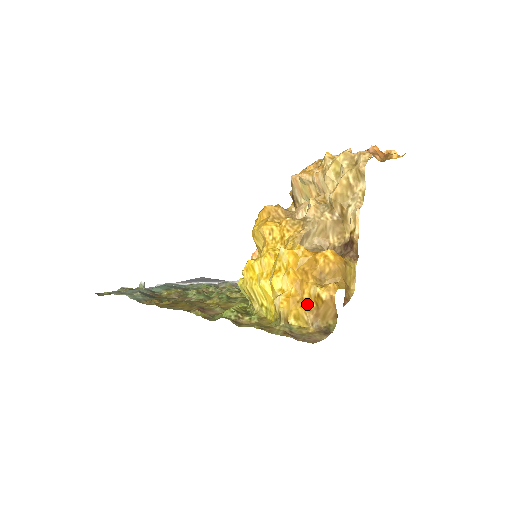
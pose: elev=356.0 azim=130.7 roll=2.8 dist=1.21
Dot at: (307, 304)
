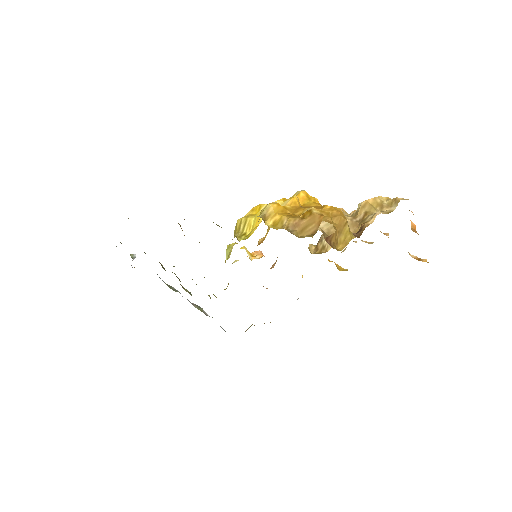
Dot at: (294, 215)
